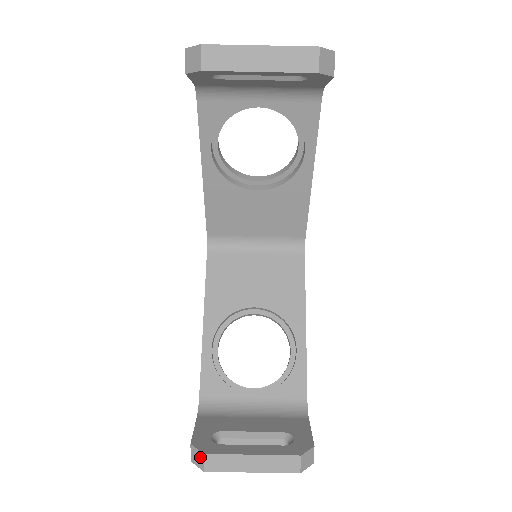
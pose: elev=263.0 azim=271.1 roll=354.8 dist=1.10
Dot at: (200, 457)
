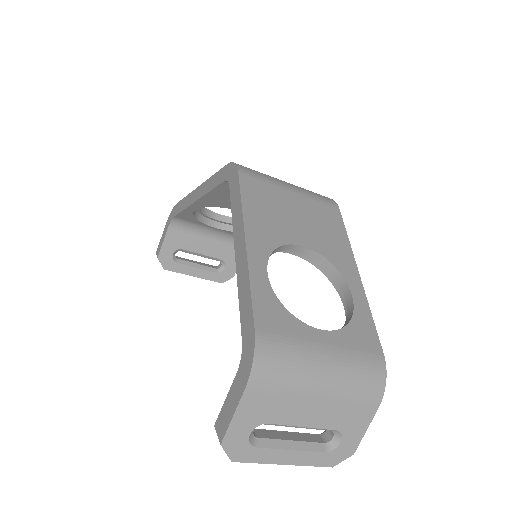
Dot at: (162, 265)
